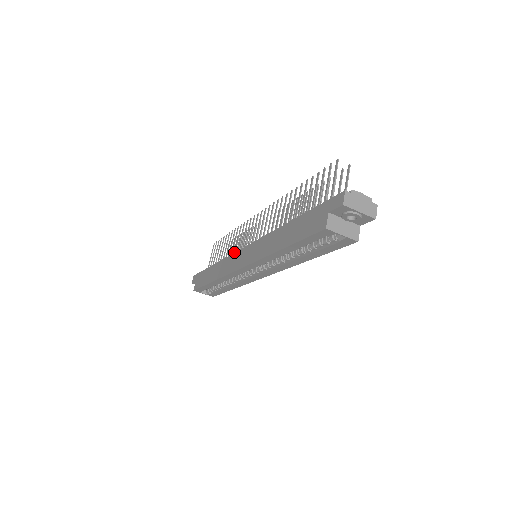
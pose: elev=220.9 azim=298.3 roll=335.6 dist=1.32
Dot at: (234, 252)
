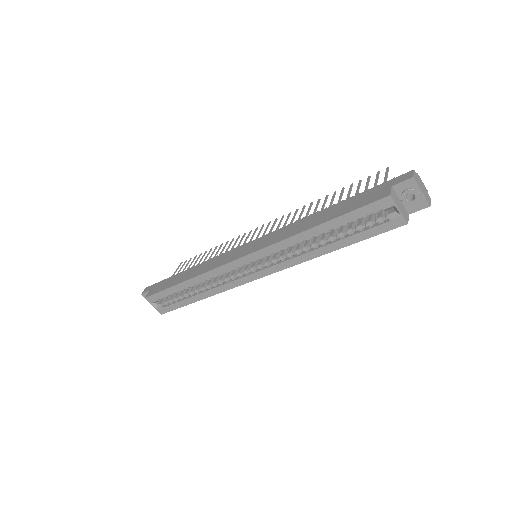
Dot at: occluded
